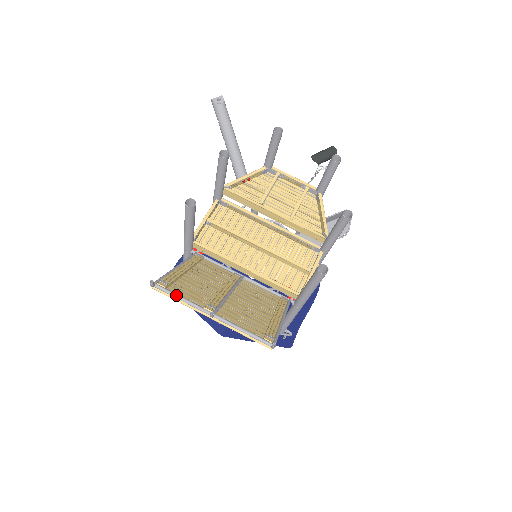
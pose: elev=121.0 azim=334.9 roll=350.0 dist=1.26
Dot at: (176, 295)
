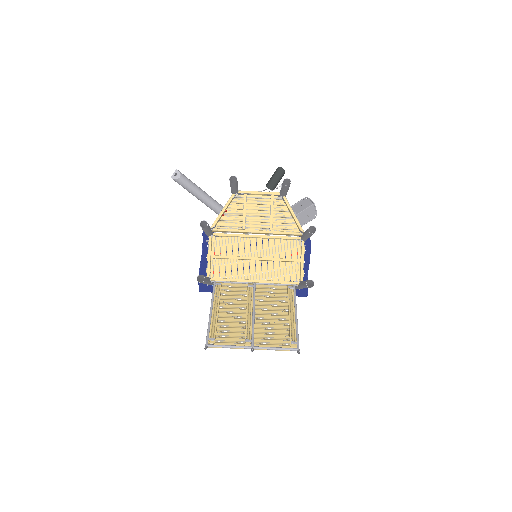
Dot at: (224, 346)
